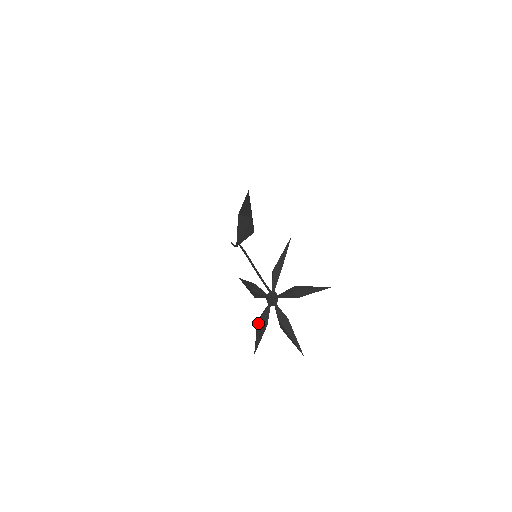
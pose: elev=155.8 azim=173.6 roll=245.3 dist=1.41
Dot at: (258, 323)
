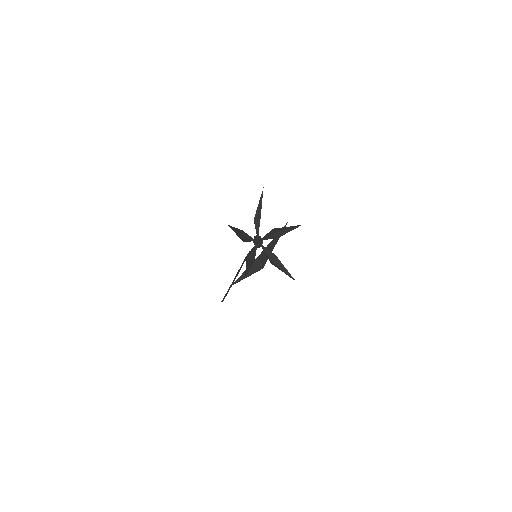
Dot at: (239, 236)
